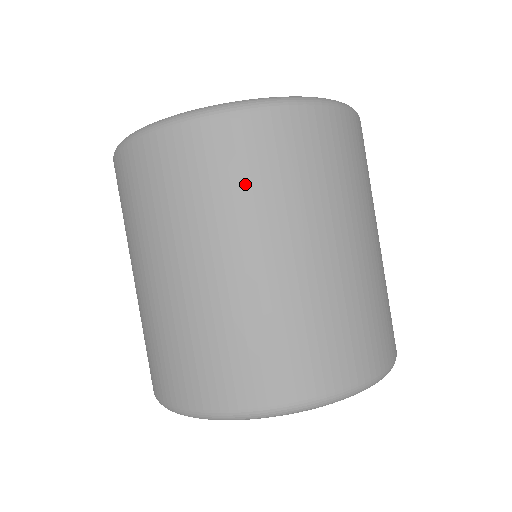
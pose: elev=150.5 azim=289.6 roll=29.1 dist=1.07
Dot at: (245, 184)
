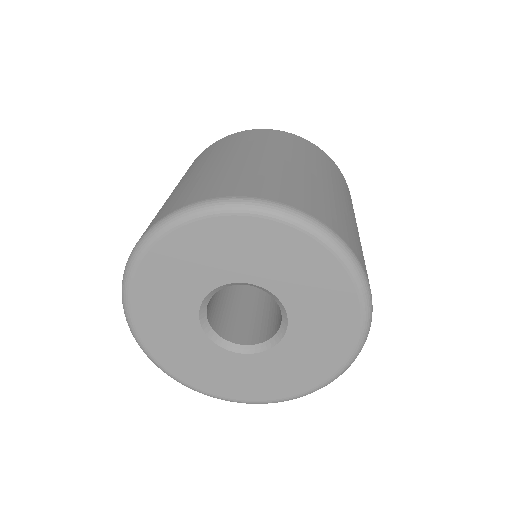
Dot at: (225, 146)
